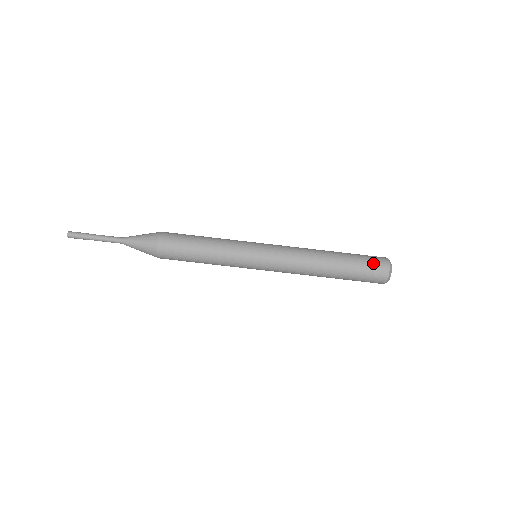
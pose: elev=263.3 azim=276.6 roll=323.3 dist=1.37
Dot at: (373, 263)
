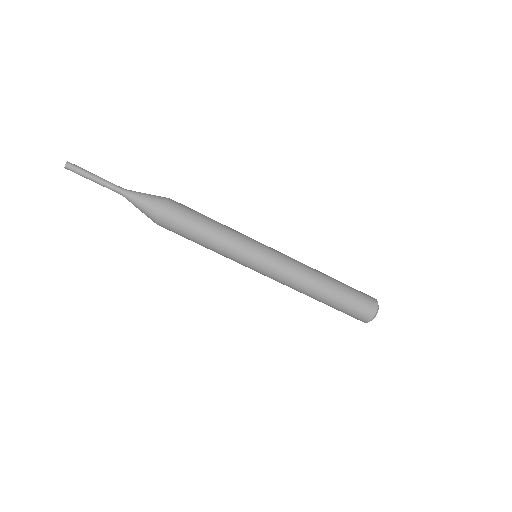
Dot at: (364, 295)
